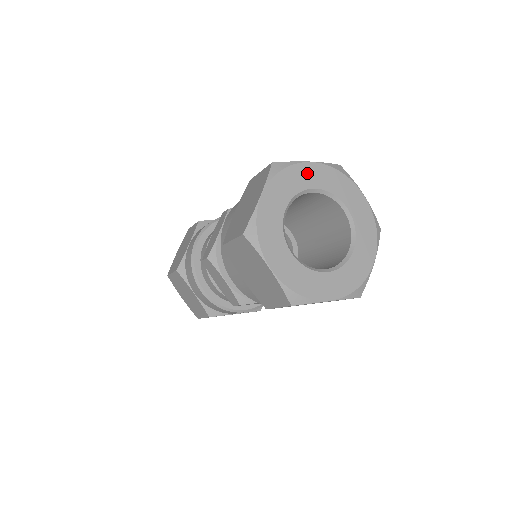
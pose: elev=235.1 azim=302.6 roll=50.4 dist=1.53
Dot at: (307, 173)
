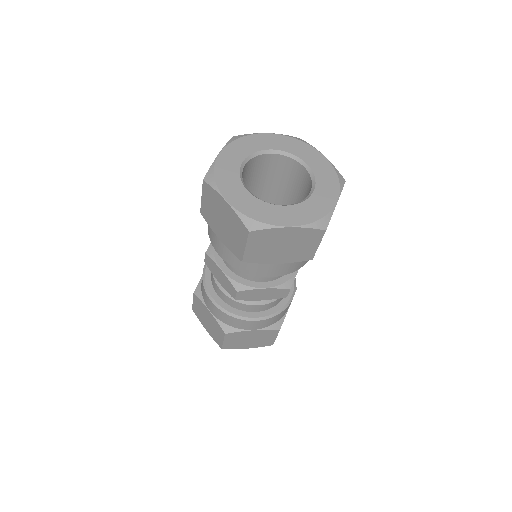
Dot at: (264, 140)
